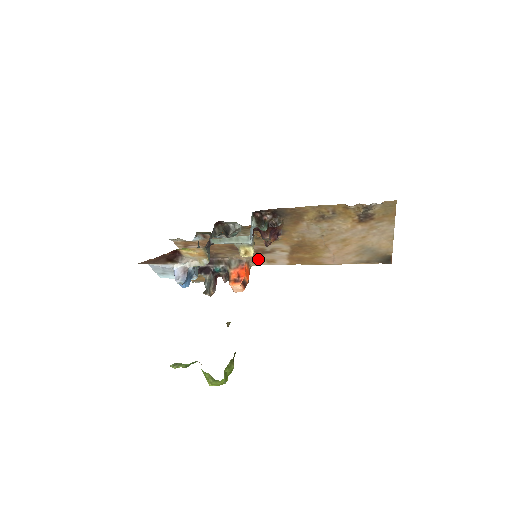
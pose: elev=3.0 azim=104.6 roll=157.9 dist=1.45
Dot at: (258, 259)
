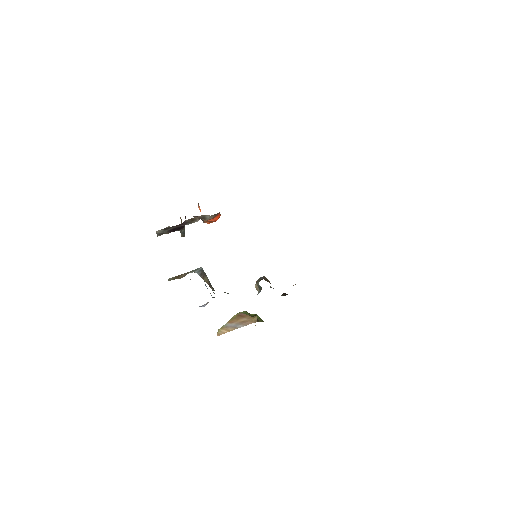
Dot at: occluded
